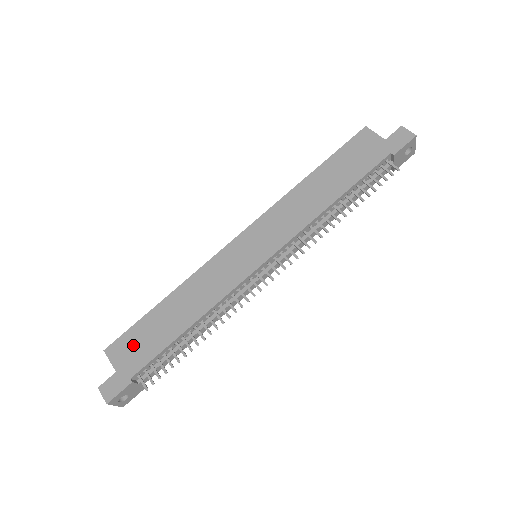
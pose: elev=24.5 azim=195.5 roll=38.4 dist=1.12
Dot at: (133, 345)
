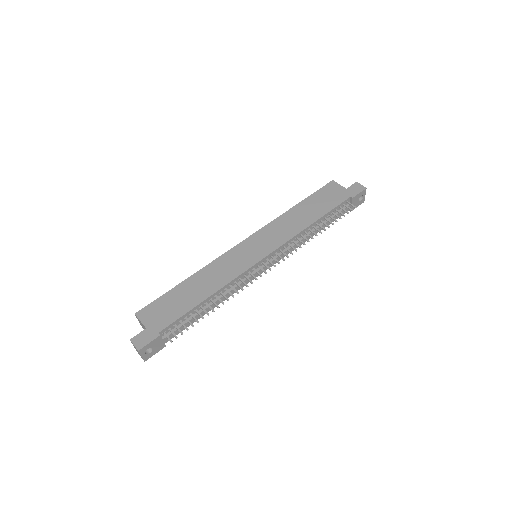
Dot at: (161, 310)
